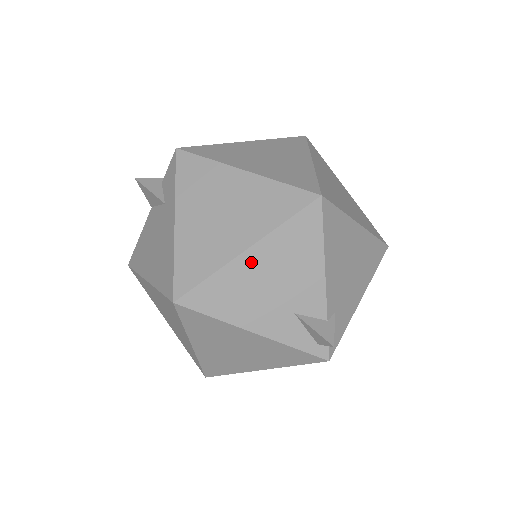
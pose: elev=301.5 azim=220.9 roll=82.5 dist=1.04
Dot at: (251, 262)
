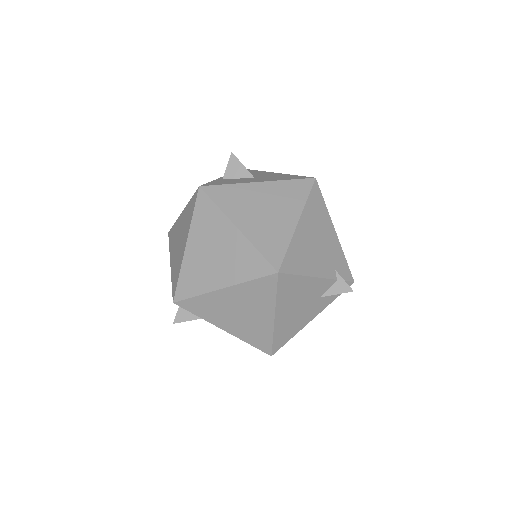
Dot at: (282, 317)
